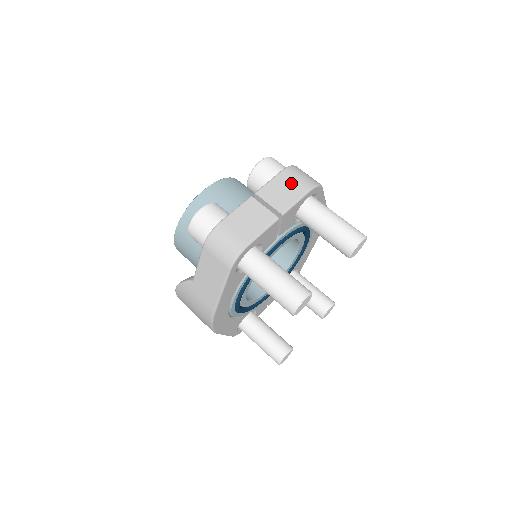
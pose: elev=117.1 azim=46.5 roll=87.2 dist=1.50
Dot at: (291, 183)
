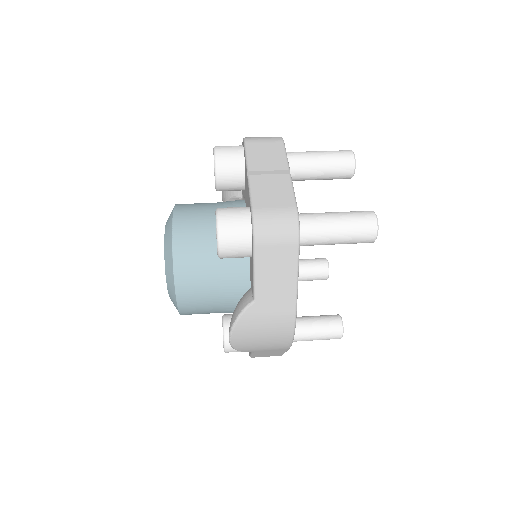
Dot at: (264, 146)
